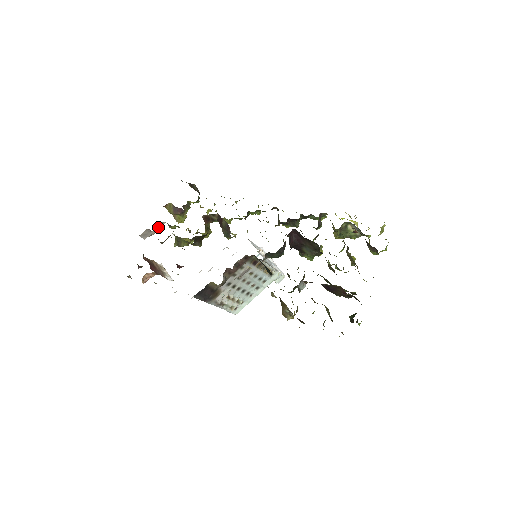
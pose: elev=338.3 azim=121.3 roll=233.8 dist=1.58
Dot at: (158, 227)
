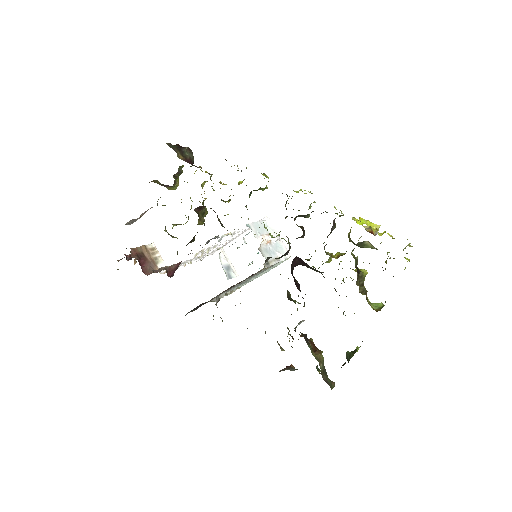
Dot at: (145, 211)
